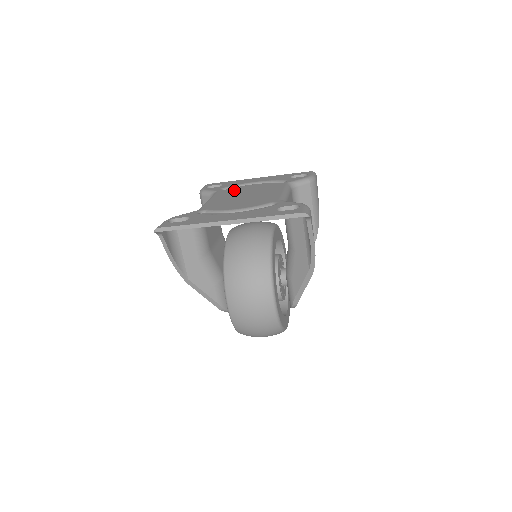
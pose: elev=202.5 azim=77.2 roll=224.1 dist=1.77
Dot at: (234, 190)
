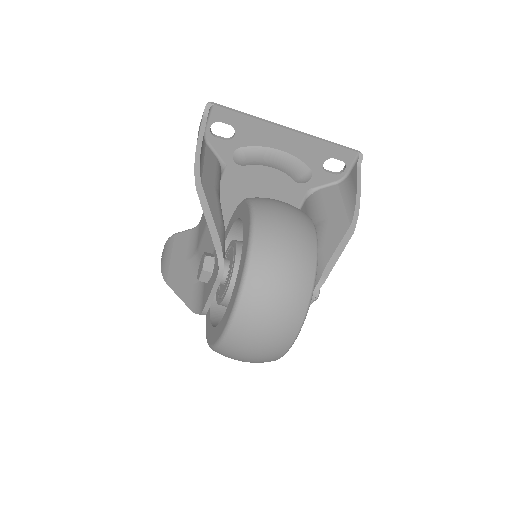
Dot at: (225, 227)
